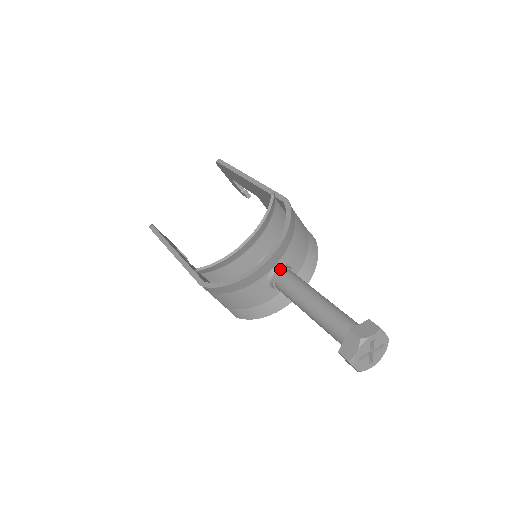
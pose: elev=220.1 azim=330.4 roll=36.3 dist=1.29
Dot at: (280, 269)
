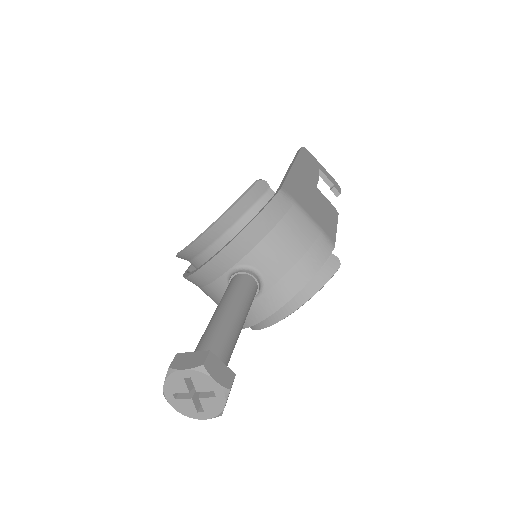
Dot at: (237, 271)
